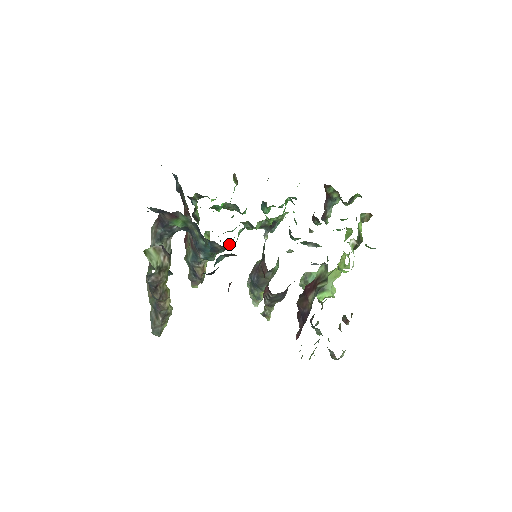
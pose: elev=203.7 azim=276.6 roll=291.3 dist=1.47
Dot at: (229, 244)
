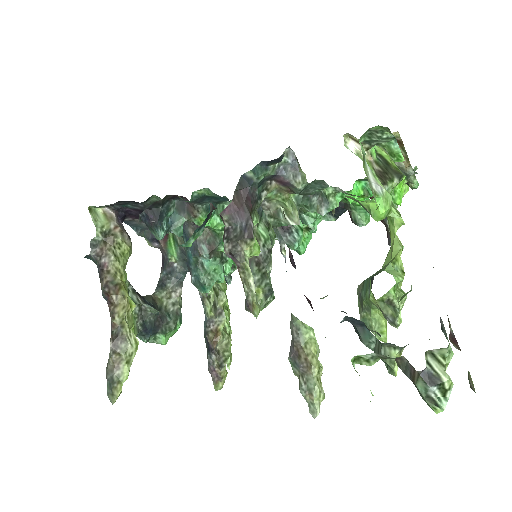
Dot at: (215, 241)
